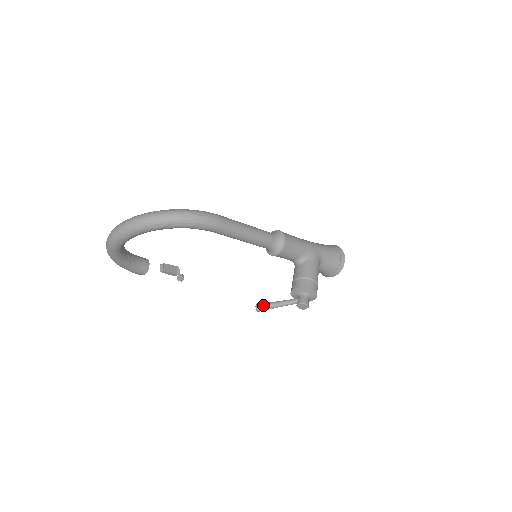
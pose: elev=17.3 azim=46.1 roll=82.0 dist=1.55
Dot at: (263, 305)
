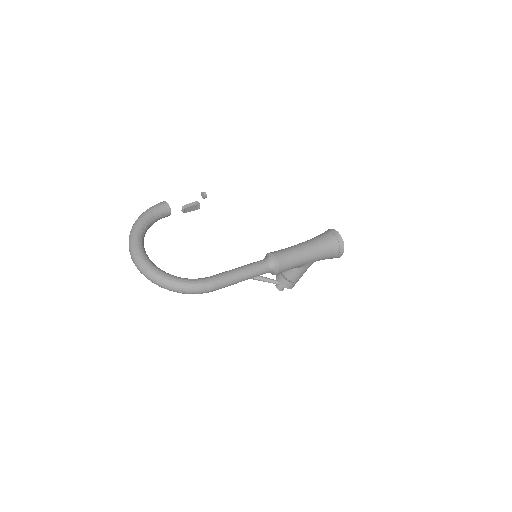
Dot at: occluded
